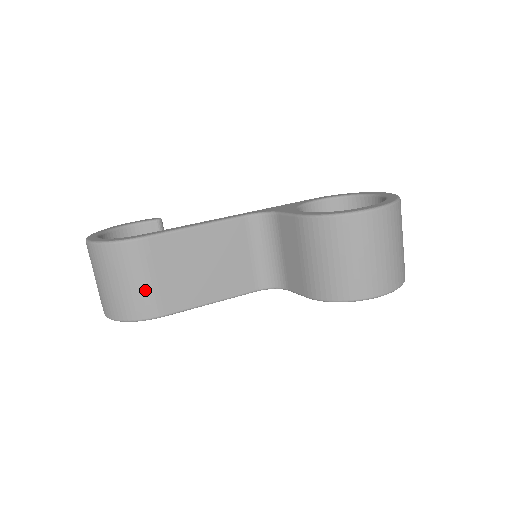
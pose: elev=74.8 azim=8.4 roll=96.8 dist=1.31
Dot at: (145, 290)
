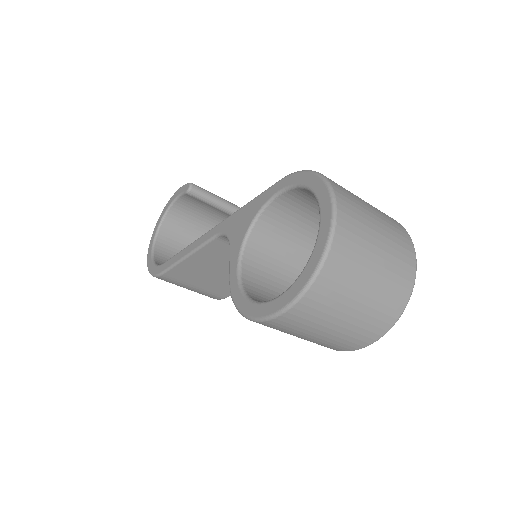
Dot at: (198, 291)
